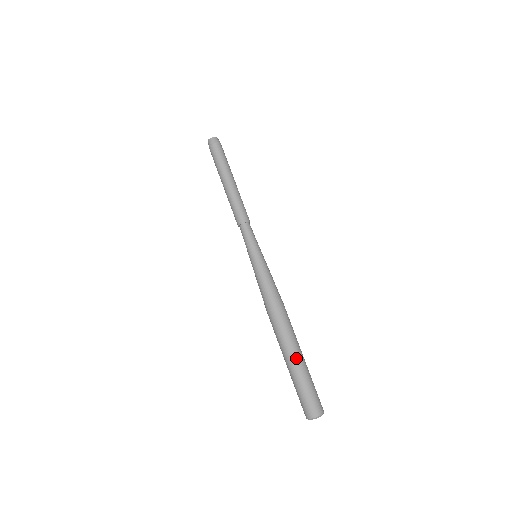
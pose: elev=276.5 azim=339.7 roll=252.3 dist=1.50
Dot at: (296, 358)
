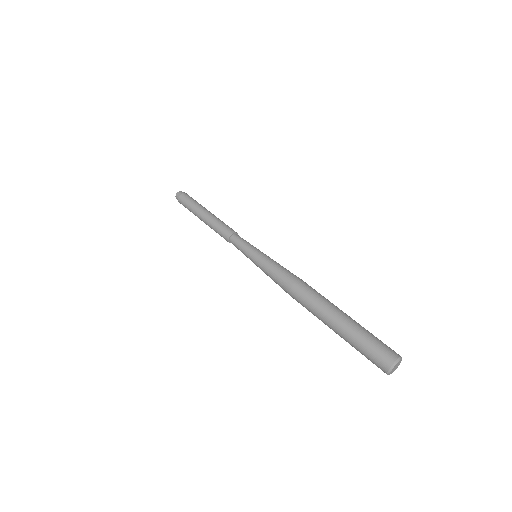
Dot at: (341, 314)
